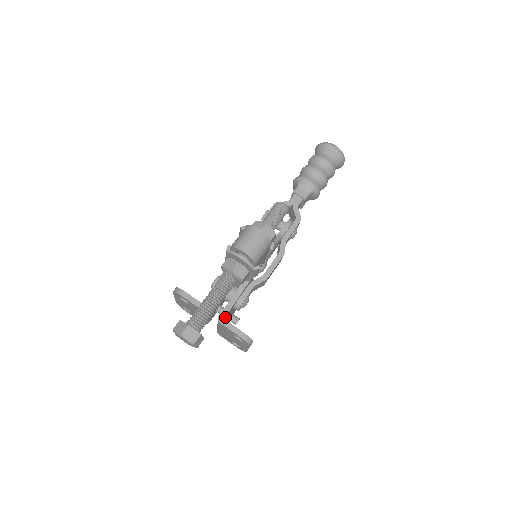
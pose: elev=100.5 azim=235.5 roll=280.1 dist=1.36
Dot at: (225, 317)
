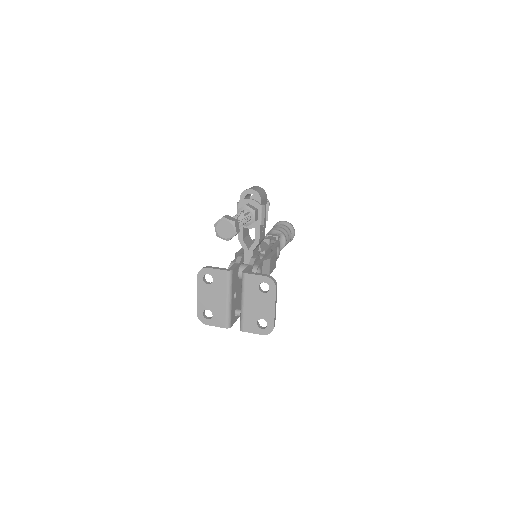
Dot at: occluded
